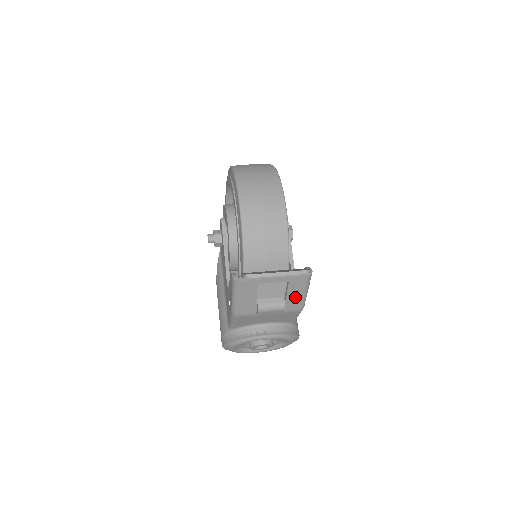
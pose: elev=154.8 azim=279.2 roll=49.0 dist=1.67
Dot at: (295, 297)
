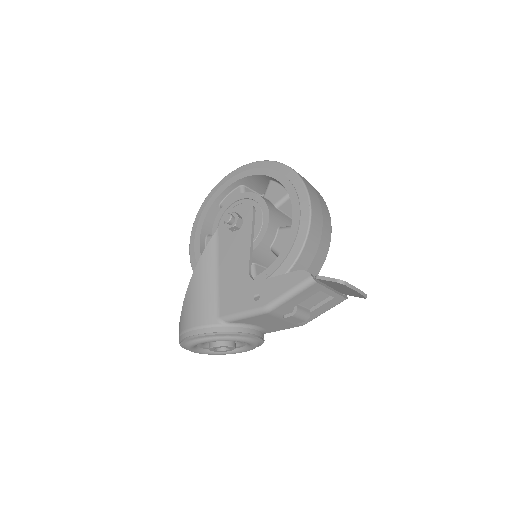
Dot at: (317, 312)
